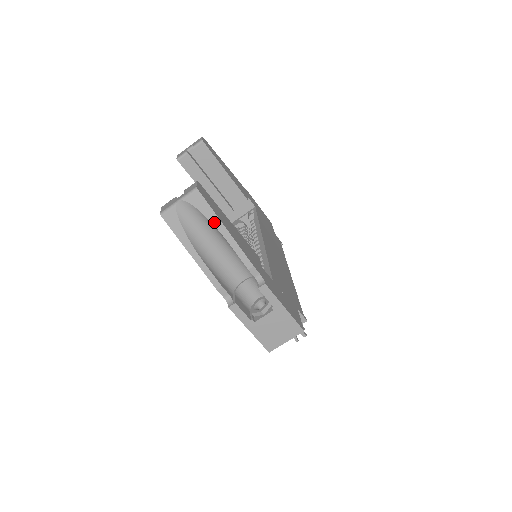
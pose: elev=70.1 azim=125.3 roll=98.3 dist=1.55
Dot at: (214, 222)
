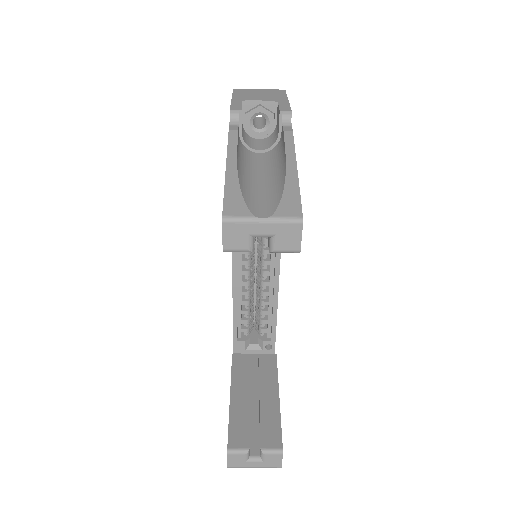
Dot at: occluded
